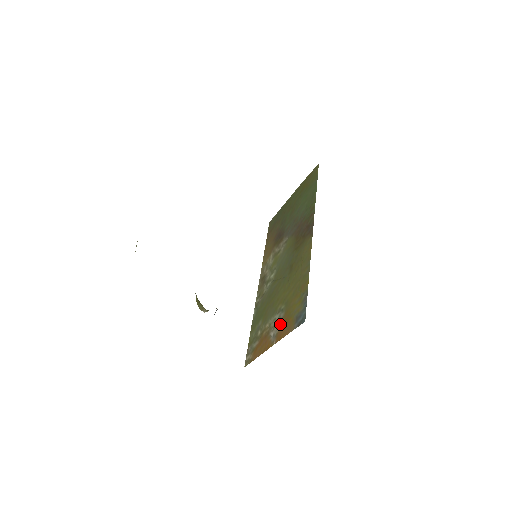
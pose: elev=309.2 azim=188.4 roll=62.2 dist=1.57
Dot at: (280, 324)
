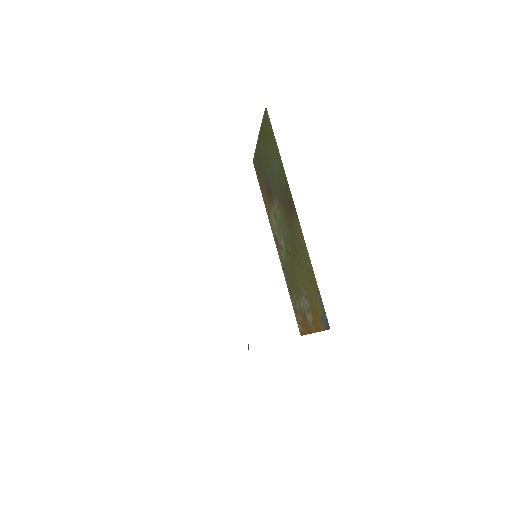
Dot at: (311, 314)
